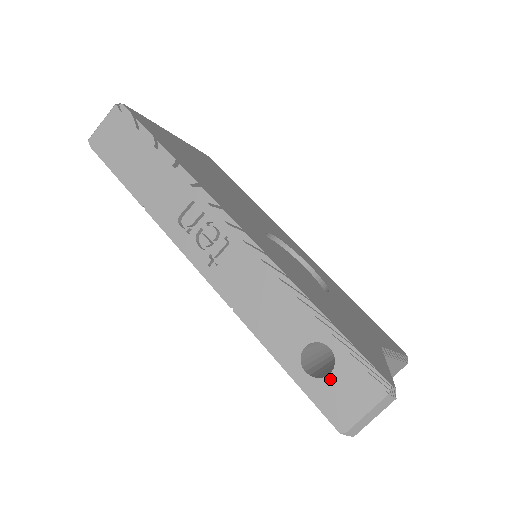
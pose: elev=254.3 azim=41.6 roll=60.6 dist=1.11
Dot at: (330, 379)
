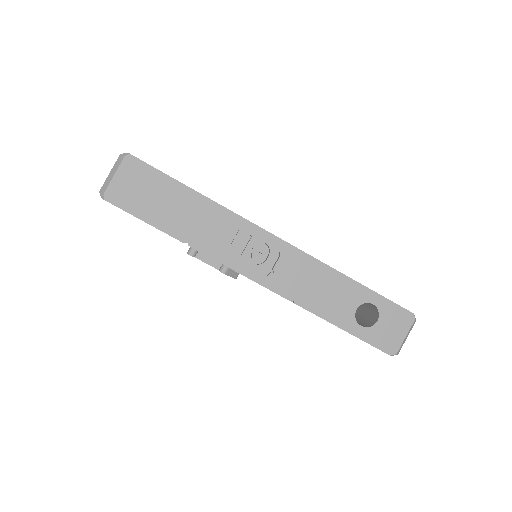
Dot at: (378, 324)
